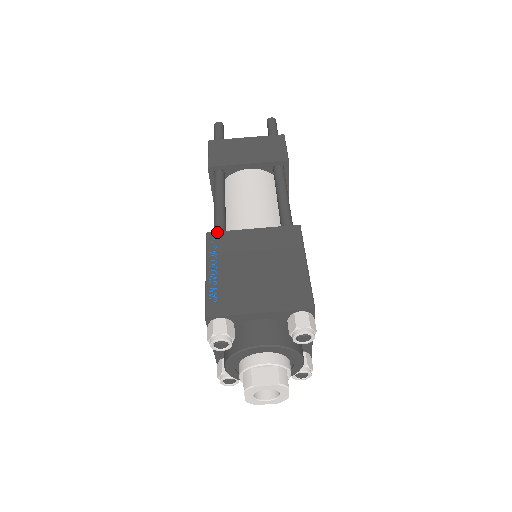
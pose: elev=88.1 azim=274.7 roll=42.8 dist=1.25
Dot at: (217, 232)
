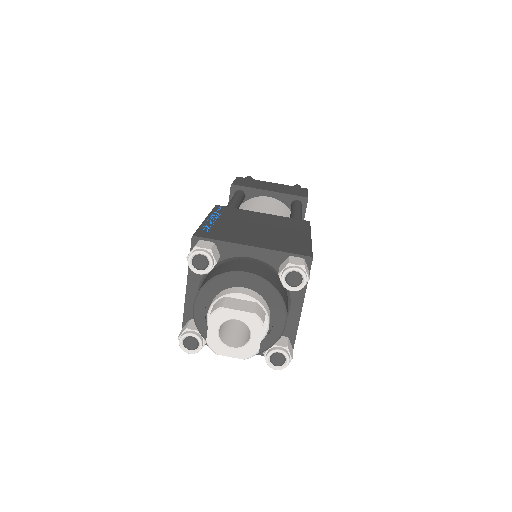
Dot at: occluded
